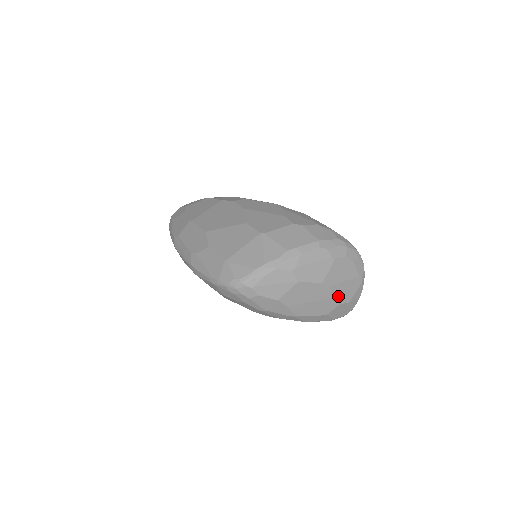
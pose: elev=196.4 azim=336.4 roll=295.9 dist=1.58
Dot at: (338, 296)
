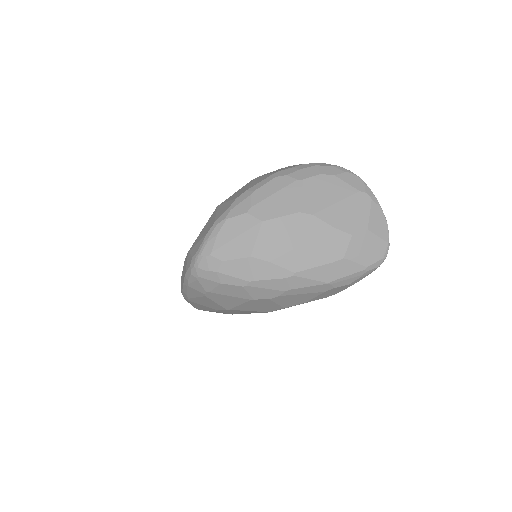
Dot at: (340, 225)
